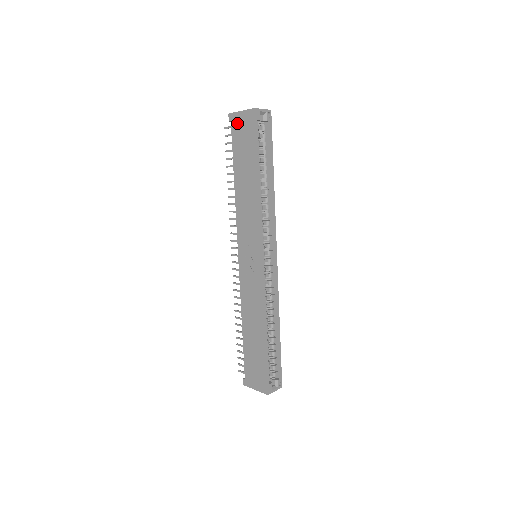
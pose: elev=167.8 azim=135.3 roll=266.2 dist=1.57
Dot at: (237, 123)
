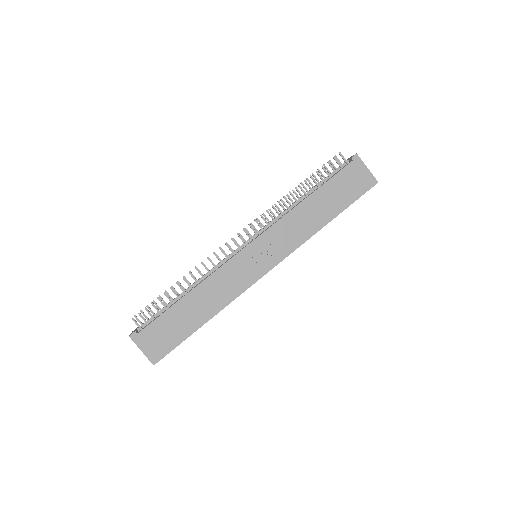
Dot at: (356, 169)
